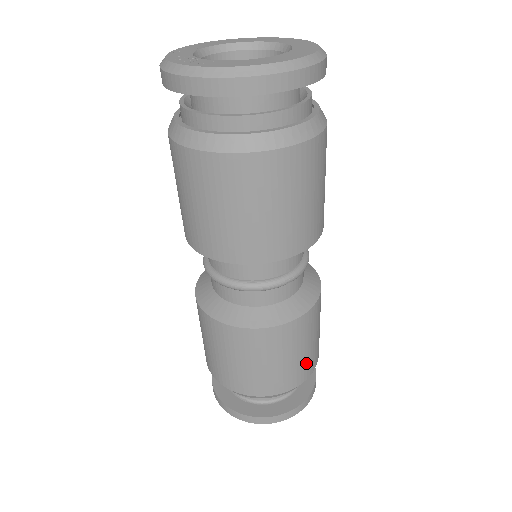
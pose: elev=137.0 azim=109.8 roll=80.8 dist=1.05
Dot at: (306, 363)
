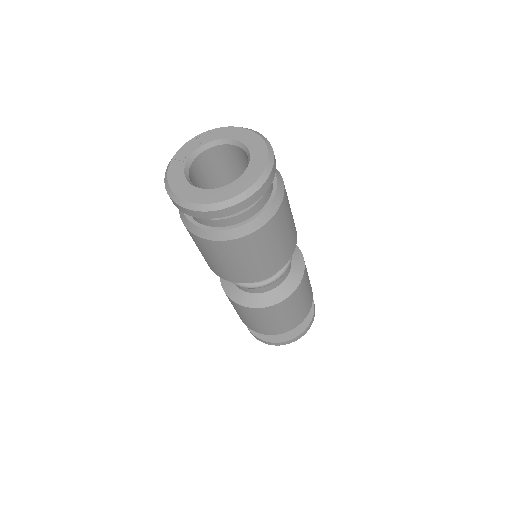
Dot at: (264, 328)
